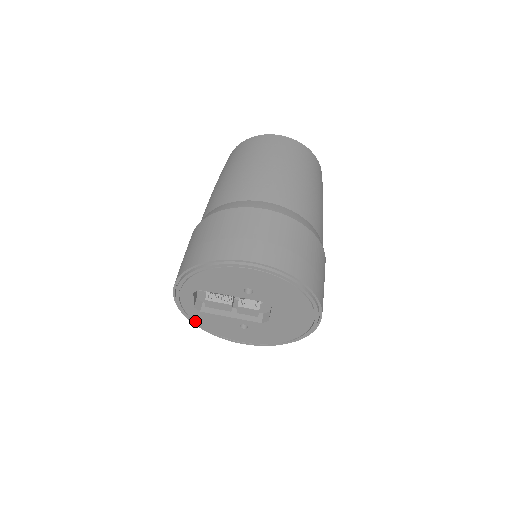
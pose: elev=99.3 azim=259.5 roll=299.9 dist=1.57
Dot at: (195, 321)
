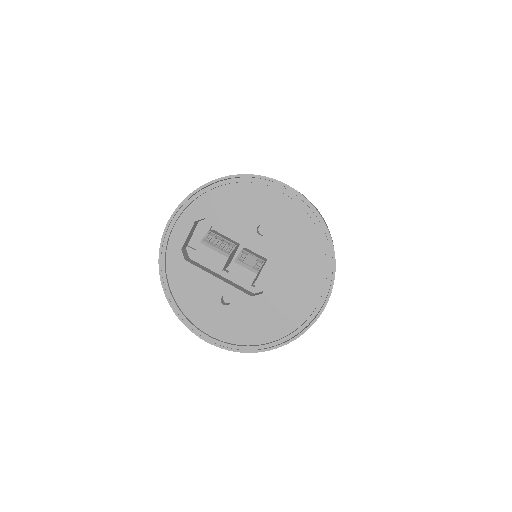
Dot at: (168, 279)
